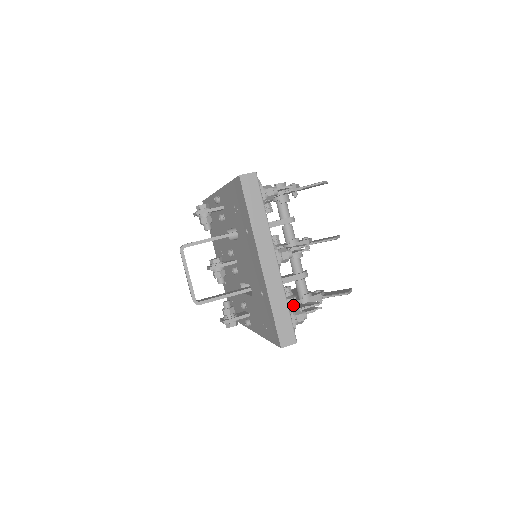
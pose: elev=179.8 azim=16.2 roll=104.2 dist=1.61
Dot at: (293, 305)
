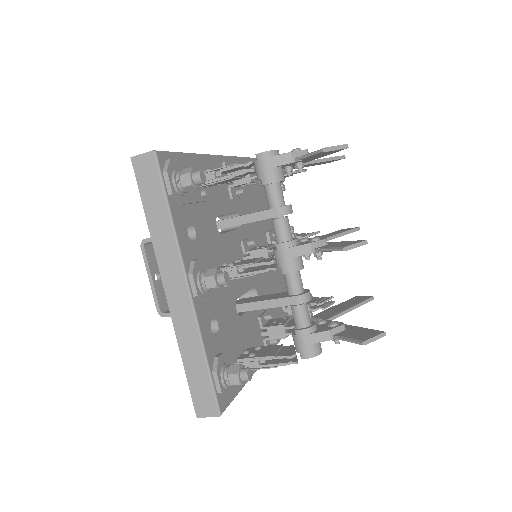
Dot at: occluded
